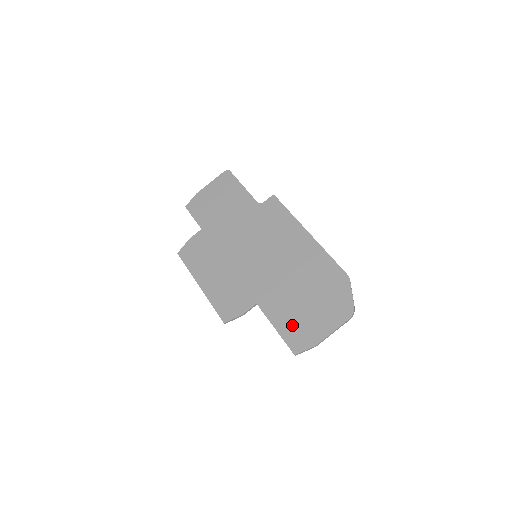
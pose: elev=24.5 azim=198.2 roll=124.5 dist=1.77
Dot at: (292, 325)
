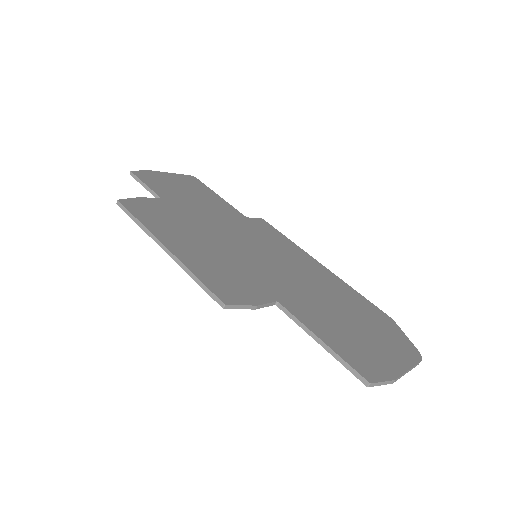
Dot at: (346, 343)
